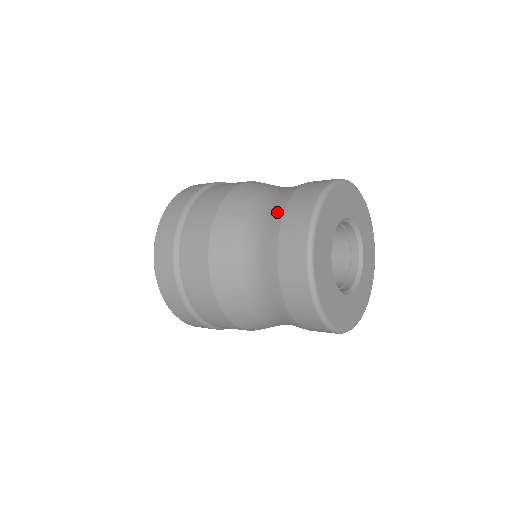
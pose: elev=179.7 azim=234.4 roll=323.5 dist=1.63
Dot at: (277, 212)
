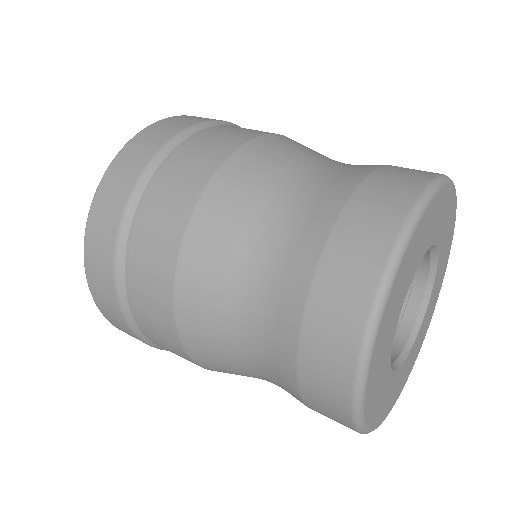
Dot at: (292, 291)
